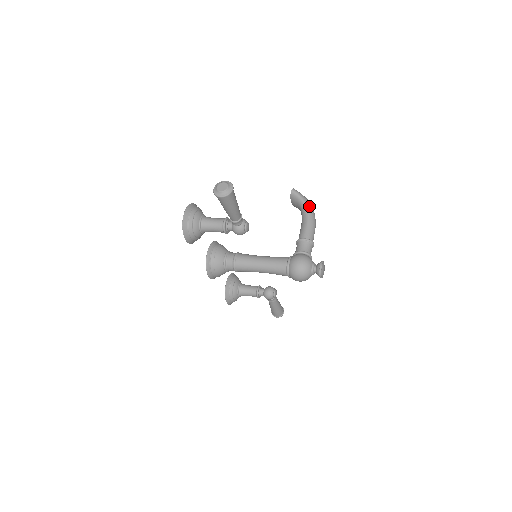
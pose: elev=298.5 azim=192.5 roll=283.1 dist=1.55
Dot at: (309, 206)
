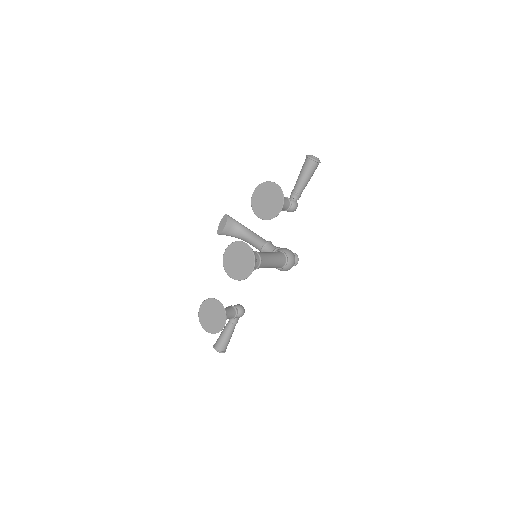
Dot at: (244, 226)
